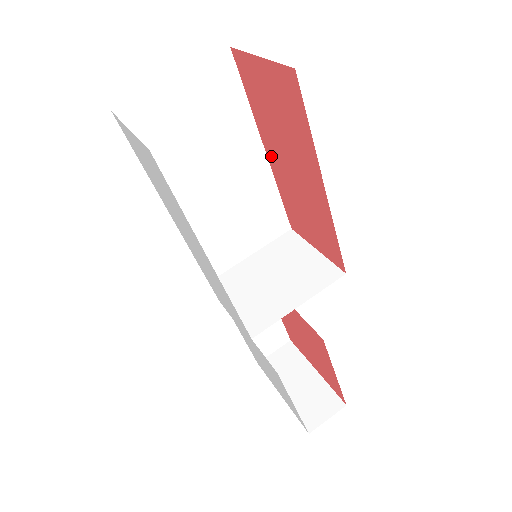
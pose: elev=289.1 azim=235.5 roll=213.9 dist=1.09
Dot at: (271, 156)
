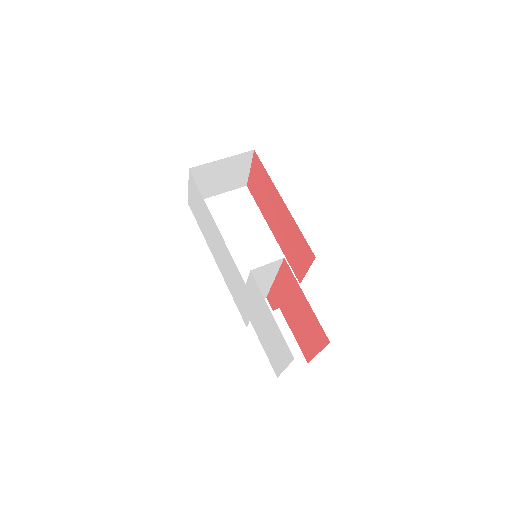
Dot at: (273, 230)
